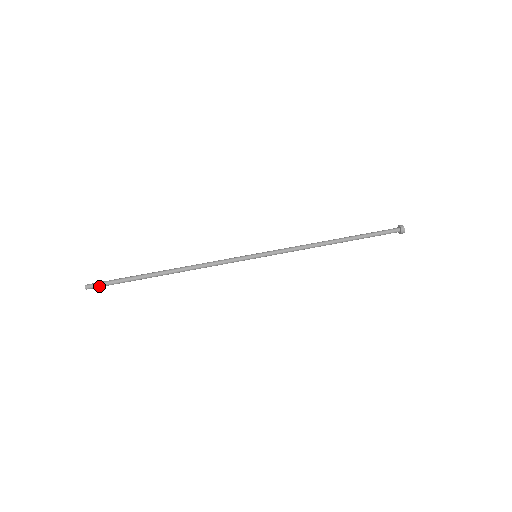
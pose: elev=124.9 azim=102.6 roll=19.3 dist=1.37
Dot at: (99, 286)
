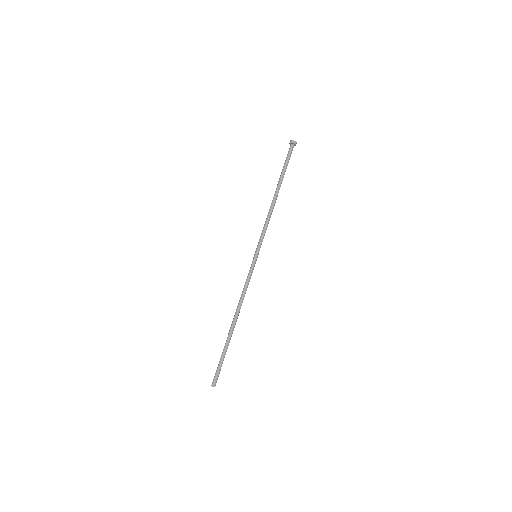
Dot at: (217, 377)
